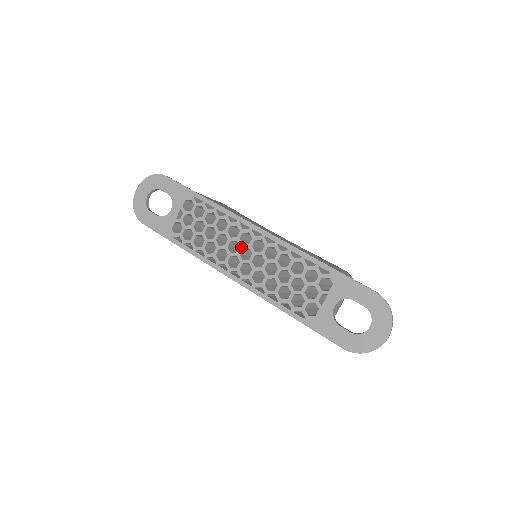
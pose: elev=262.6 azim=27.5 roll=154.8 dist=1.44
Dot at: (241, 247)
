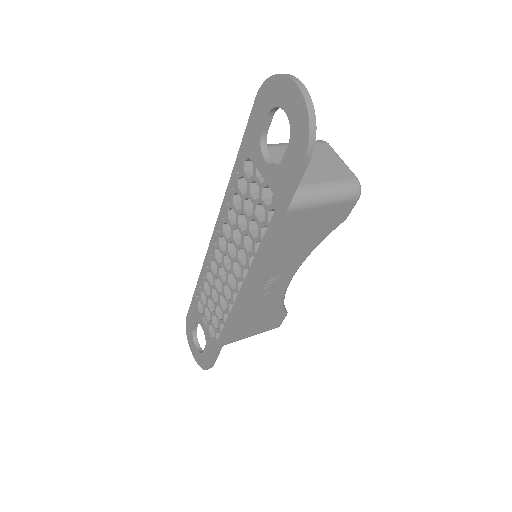
Dot at: (223, 265)
